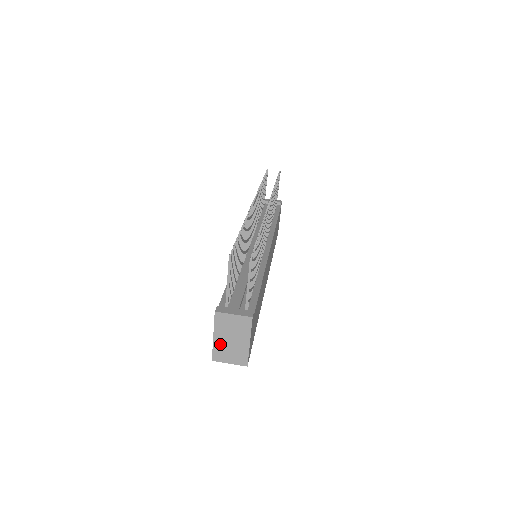
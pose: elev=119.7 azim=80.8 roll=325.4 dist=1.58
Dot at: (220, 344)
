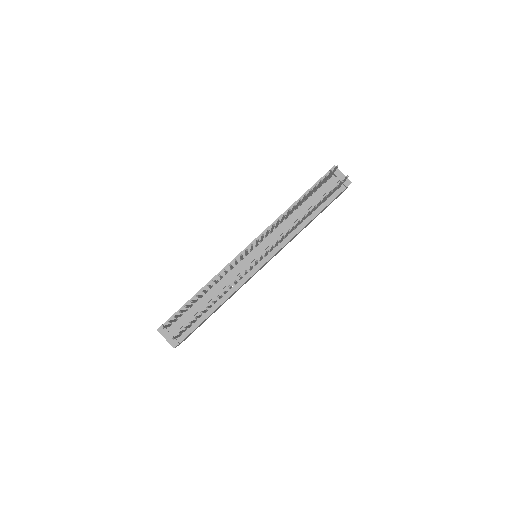
Dot at: occluded
